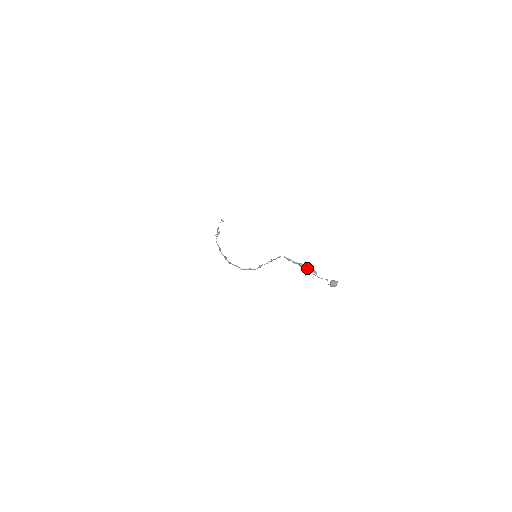
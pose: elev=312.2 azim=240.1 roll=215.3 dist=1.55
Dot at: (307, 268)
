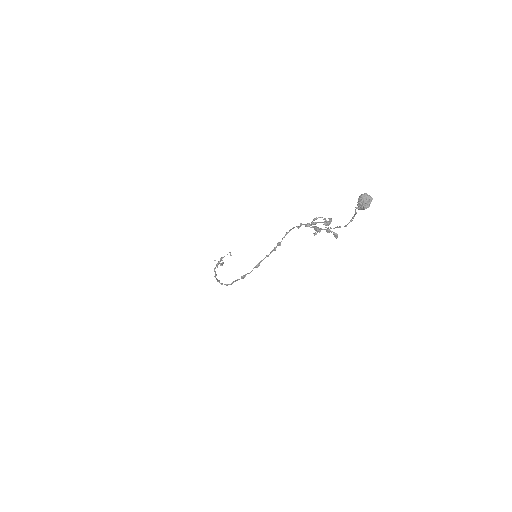
Dot at: (324, 222)
